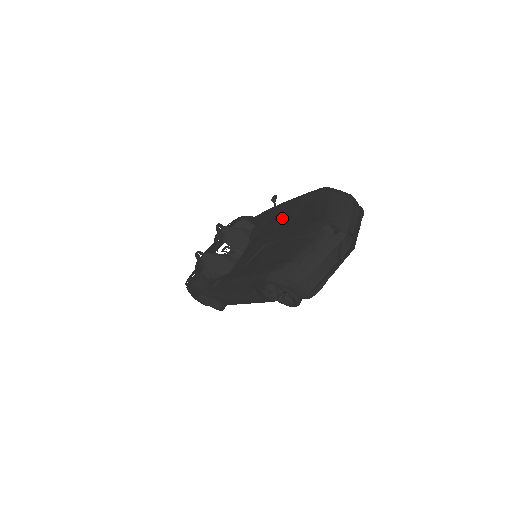
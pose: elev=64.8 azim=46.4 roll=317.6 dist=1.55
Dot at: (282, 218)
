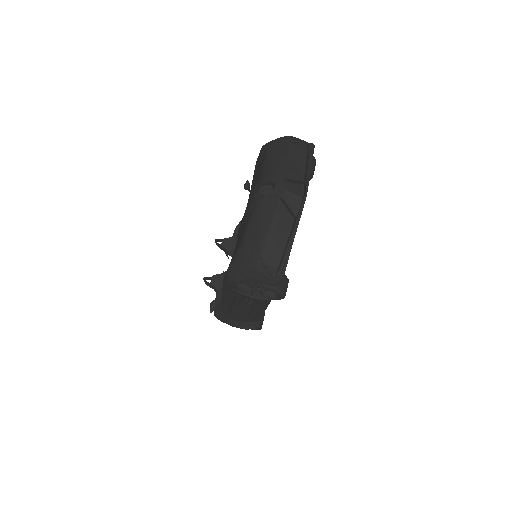
Dot at: occluded
